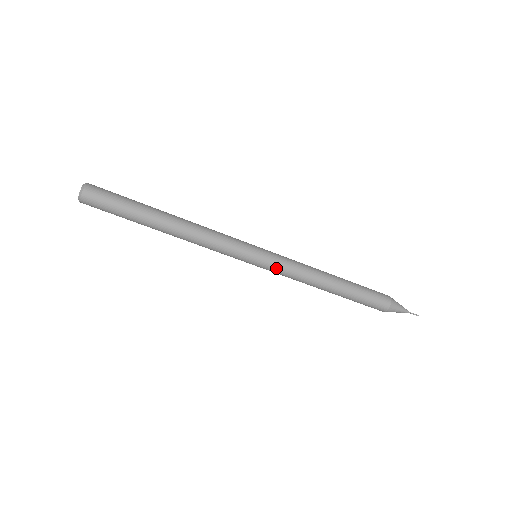
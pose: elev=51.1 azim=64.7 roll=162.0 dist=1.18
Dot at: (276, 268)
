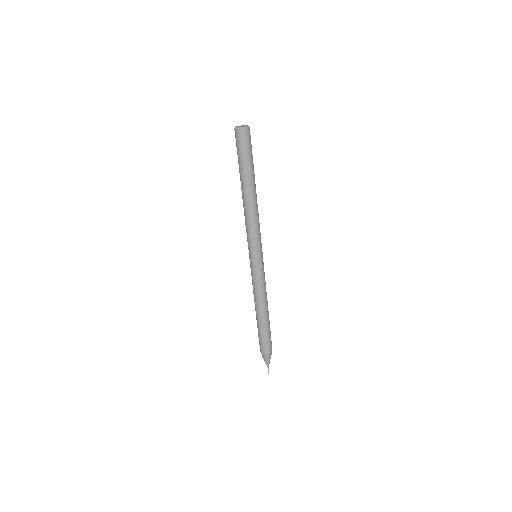
Dot at: (260, 272)
